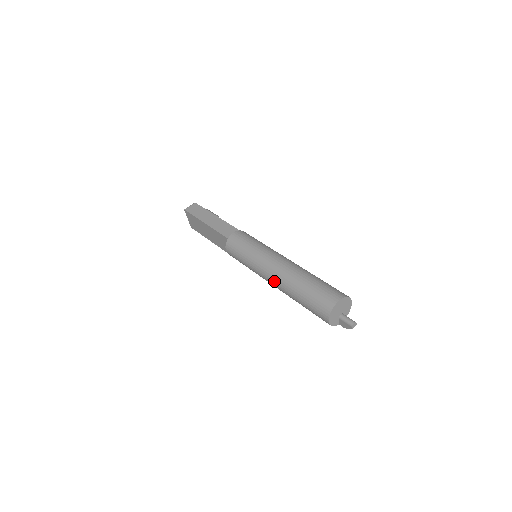
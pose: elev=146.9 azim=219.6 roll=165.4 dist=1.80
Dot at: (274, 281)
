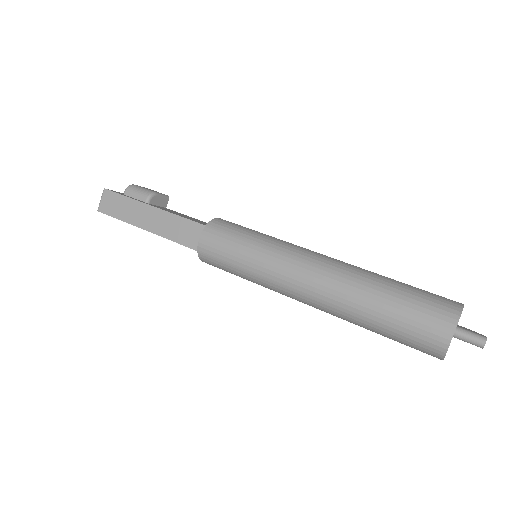
Dot at: occluded
